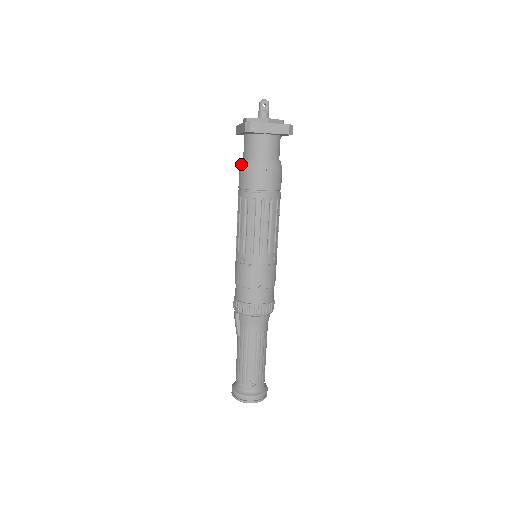
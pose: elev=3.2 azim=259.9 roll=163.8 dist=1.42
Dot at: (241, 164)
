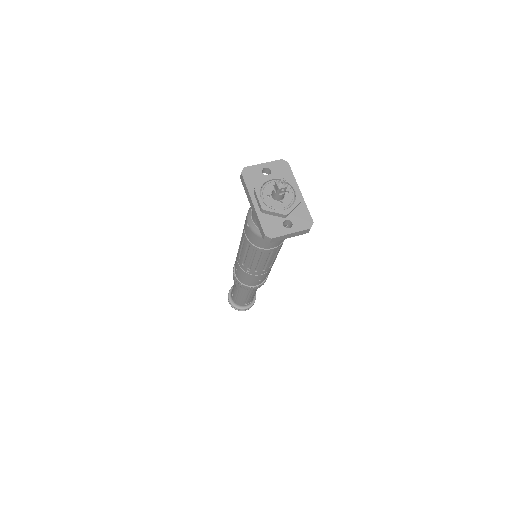
Dot at: (251, 227)
